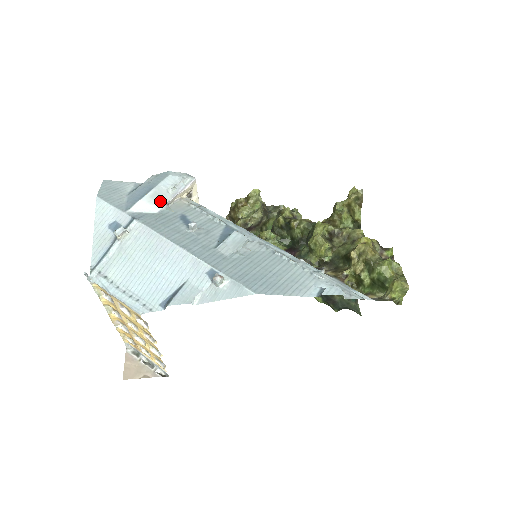
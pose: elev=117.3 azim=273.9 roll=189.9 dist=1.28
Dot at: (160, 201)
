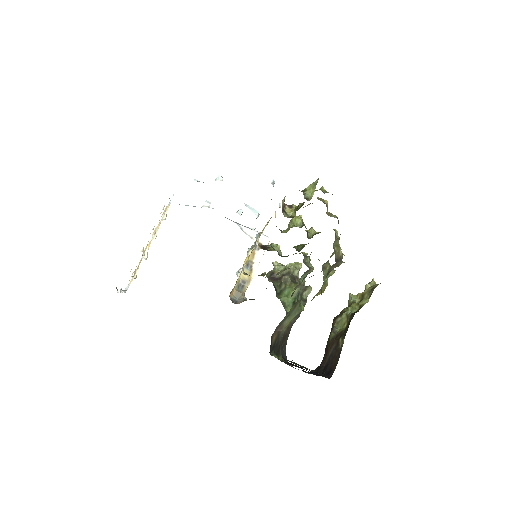
Dot at: (240, 225)
